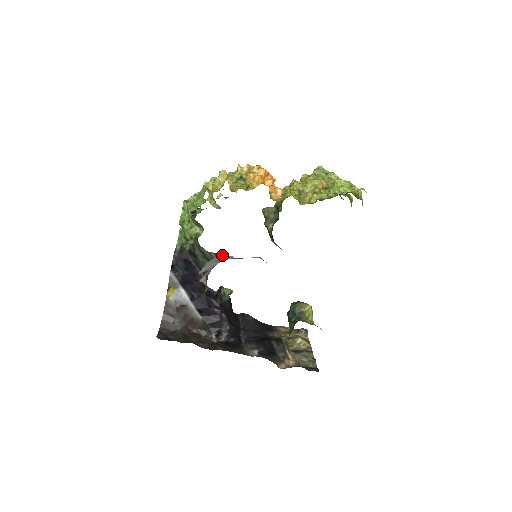
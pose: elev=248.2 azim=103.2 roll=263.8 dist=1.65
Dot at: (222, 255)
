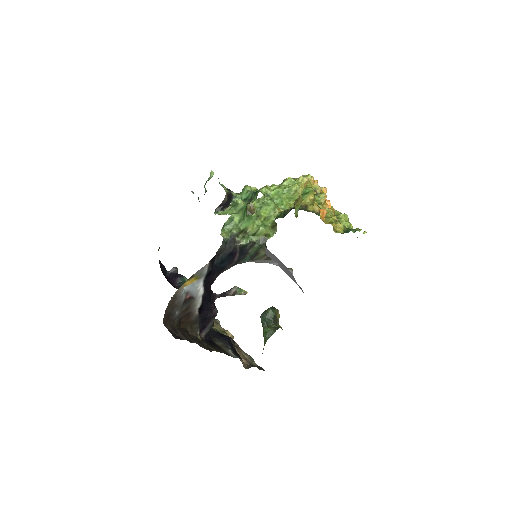
Dot at: (271, 260)
